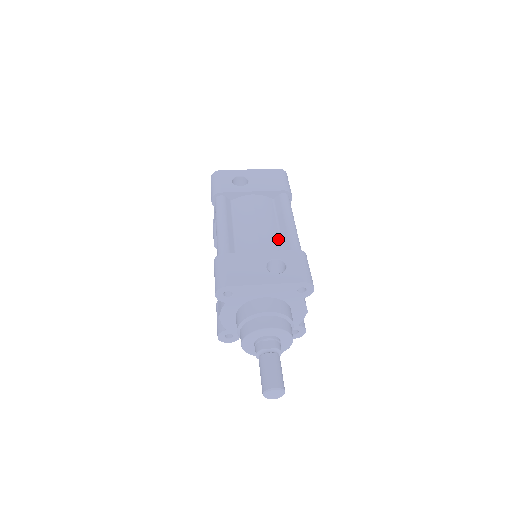
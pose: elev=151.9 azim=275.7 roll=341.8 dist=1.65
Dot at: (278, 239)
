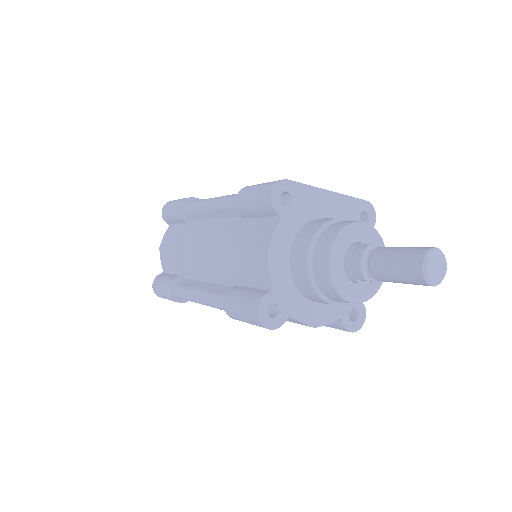
Dot at: occluded
